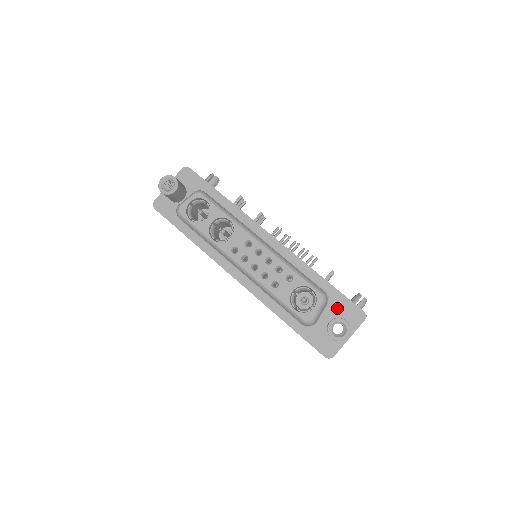
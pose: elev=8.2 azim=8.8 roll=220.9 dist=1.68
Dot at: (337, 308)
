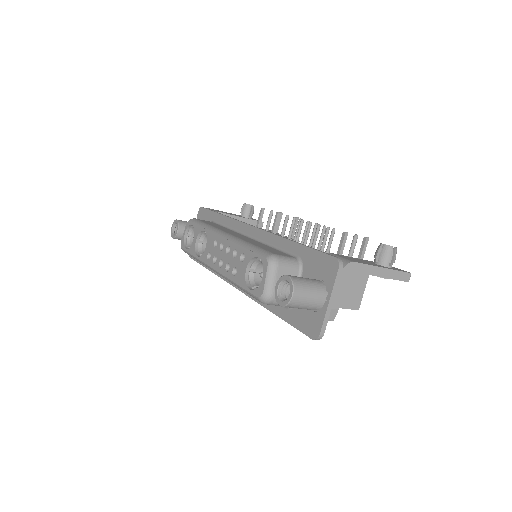
Dot at: (311, 269)
